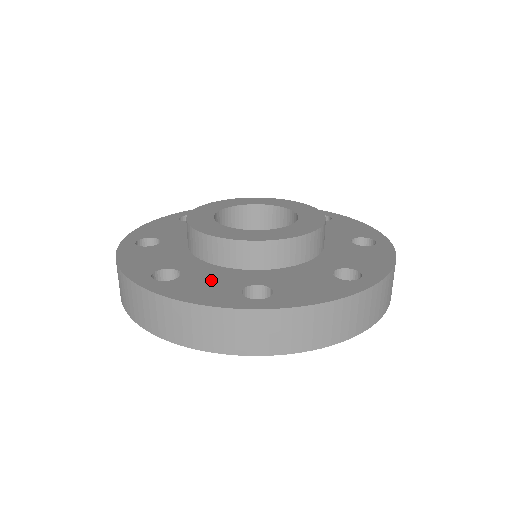
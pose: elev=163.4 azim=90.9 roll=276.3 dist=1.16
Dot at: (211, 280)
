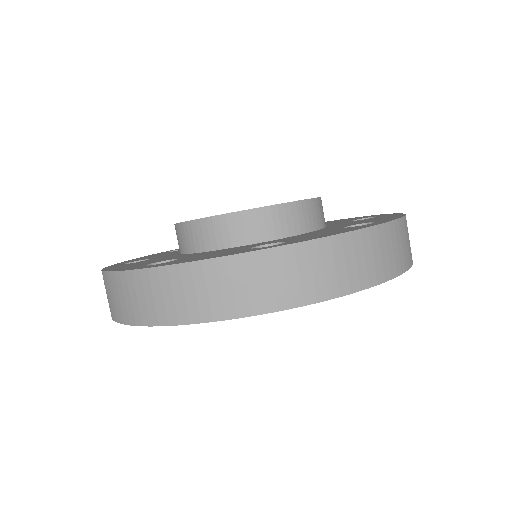
Dot at: (152, 260)
